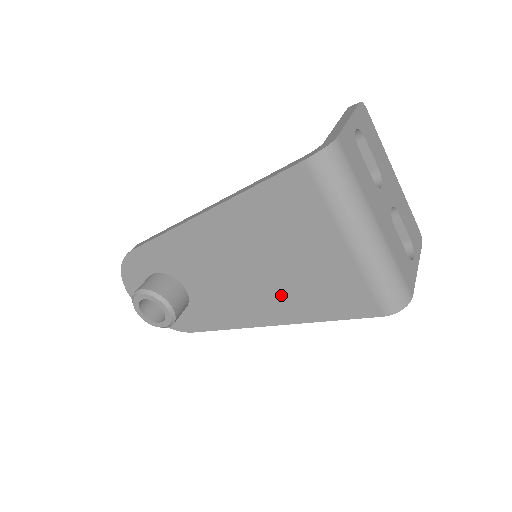
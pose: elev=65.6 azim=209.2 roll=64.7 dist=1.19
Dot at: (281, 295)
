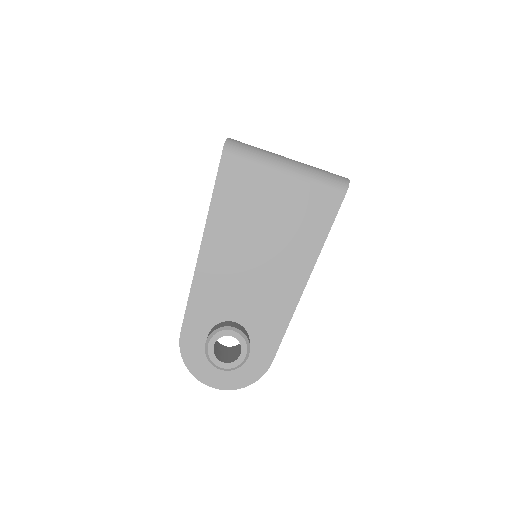
Dot at: (289, 249)
